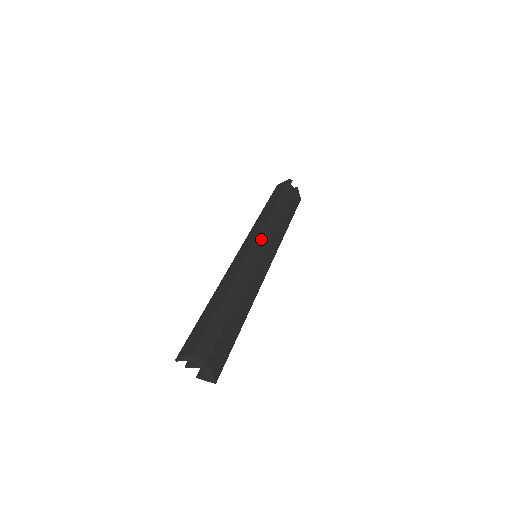
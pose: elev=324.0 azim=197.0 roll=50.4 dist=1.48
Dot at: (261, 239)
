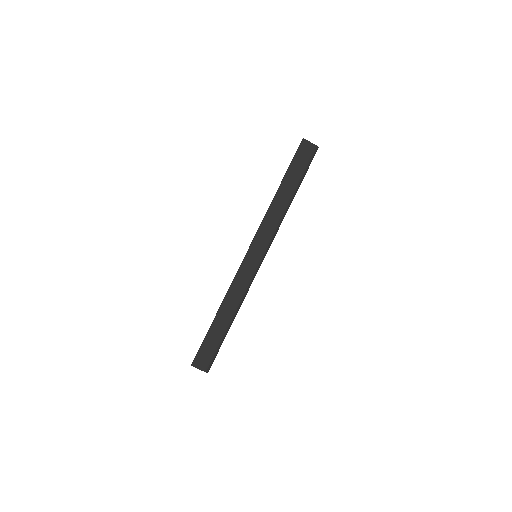
Dot at: occluded
